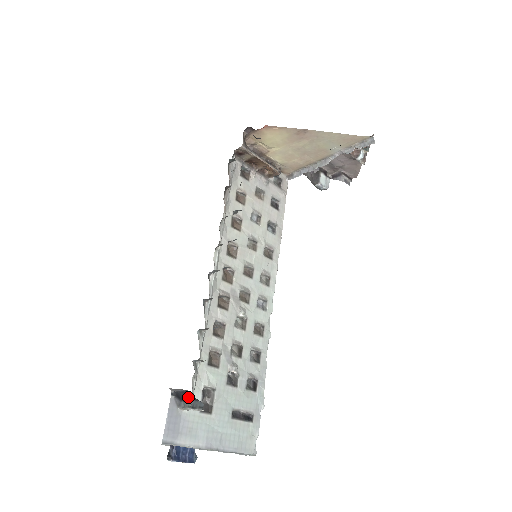
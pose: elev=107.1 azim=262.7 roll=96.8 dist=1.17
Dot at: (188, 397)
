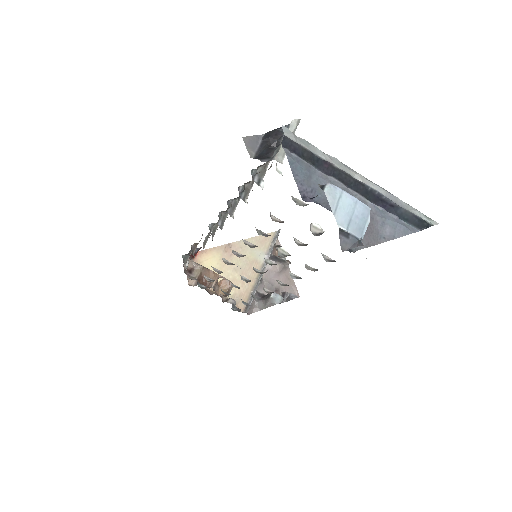
Dot at: (272, 147)
